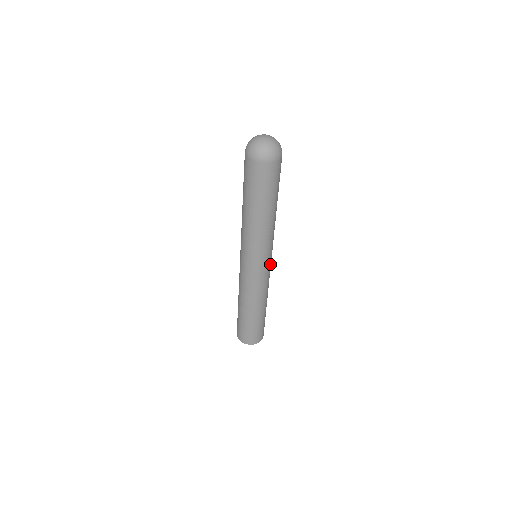
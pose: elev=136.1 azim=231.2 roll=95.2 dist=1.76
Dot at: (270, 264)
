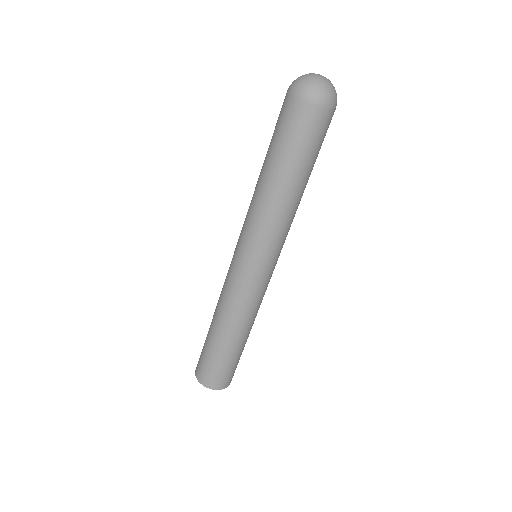
Dot at: (272, 272)
